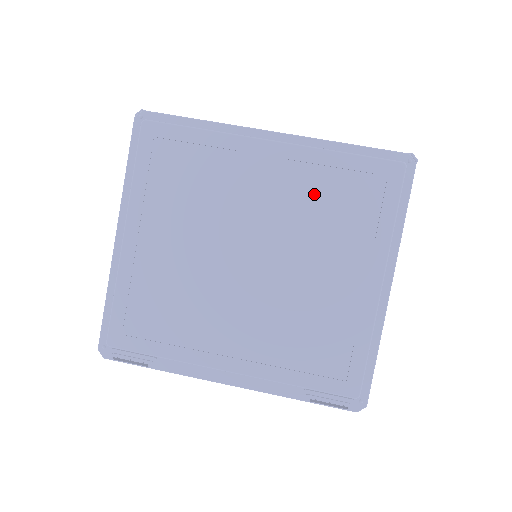
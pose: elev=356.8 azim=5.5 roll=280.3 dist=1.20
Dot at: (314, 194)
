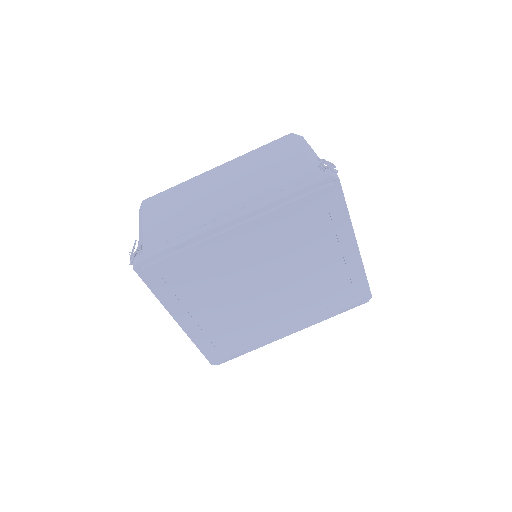
Dot at: (283, 235)
